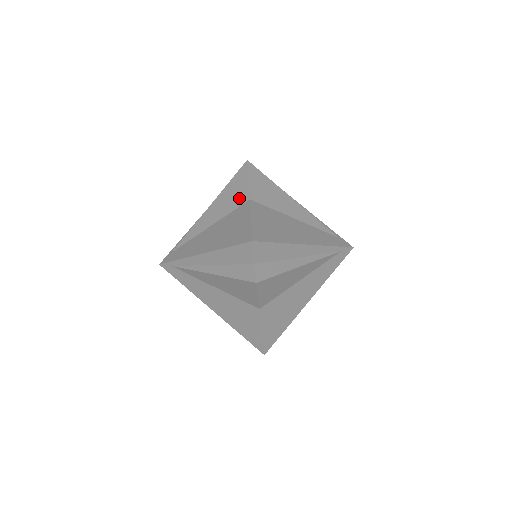
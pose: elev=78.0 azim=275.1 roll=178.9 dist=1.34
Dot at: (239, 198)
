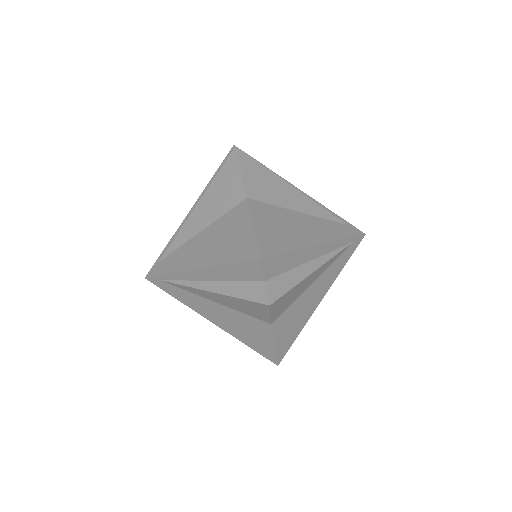
Dot at: (232, 196)
